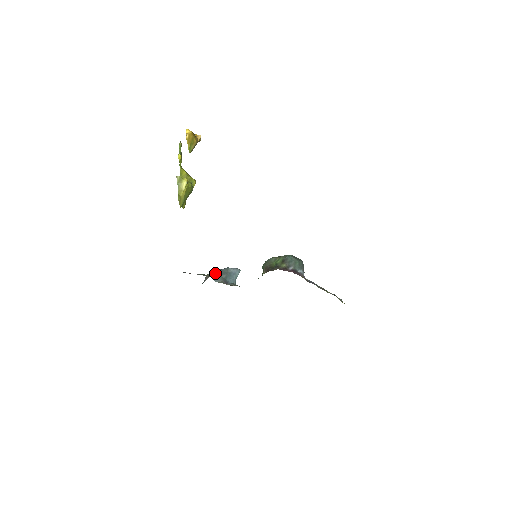
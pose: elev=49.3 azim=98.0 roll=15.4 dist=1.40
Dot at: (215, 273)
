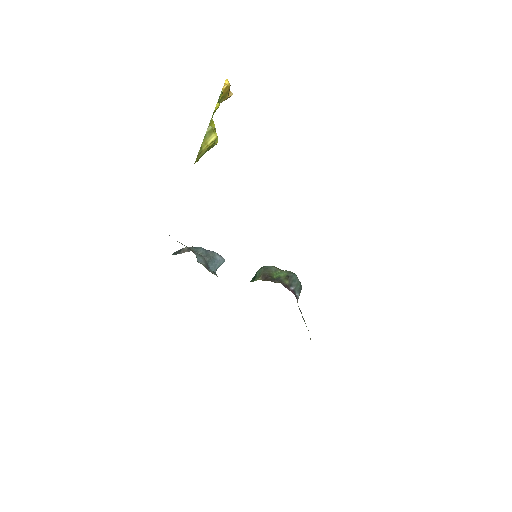
Dot at: (198, 251)
